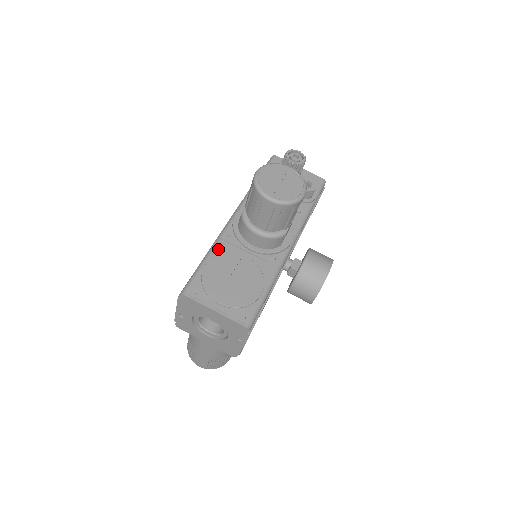
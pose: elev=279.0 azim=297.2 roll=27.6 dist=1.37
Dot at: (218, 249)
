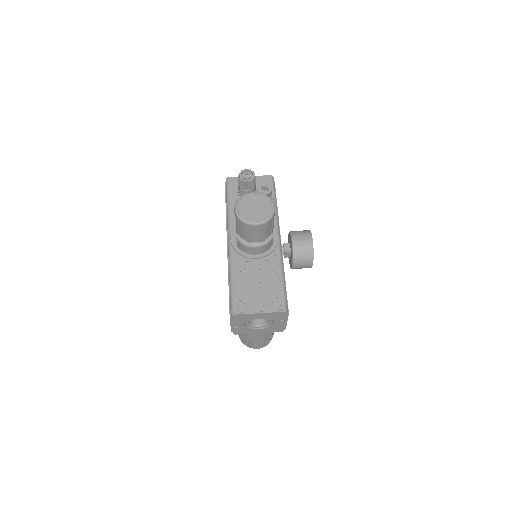
Dot at: (235, 271)
